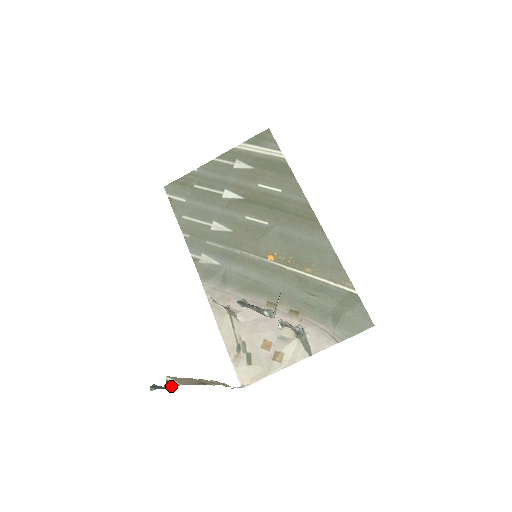
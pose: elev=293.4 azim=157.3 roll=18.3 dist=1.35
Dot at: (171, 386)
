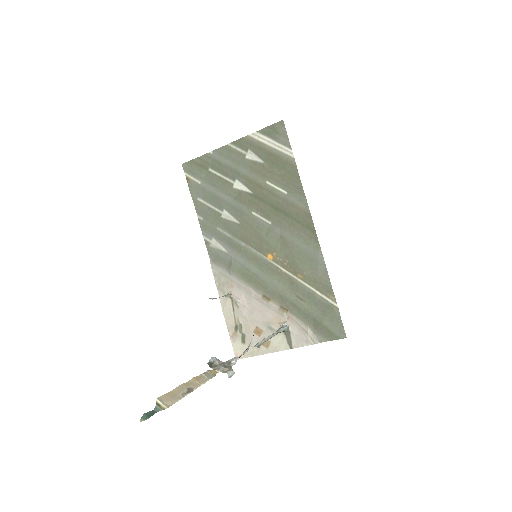
Dot at: (159, 409)
